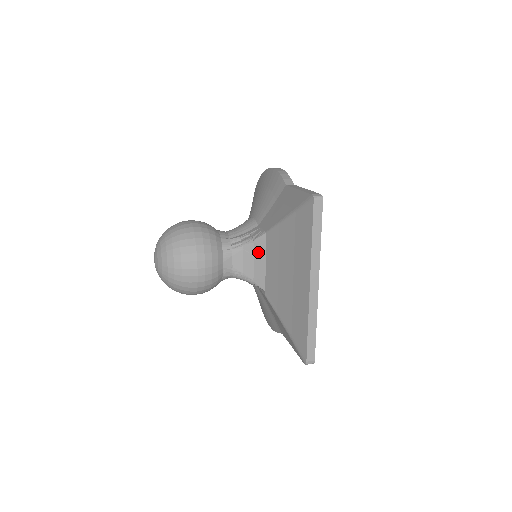
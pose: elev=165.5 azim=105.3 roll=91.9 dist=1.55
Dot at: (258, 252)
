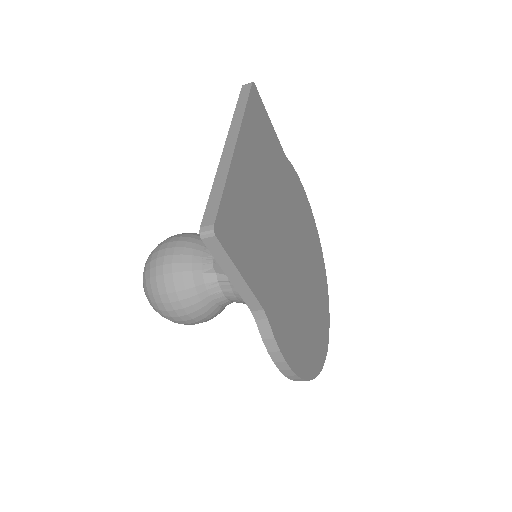
Dot at: occluded
